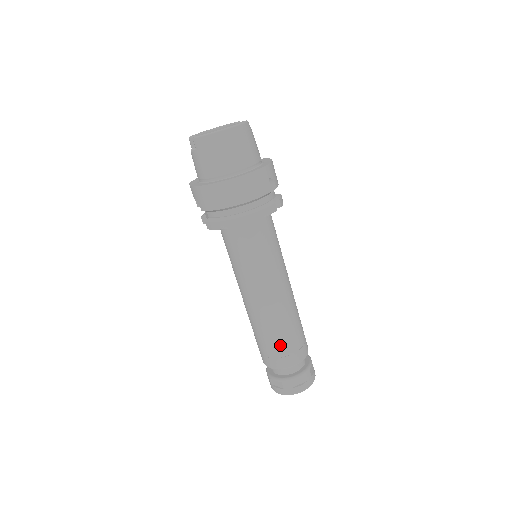
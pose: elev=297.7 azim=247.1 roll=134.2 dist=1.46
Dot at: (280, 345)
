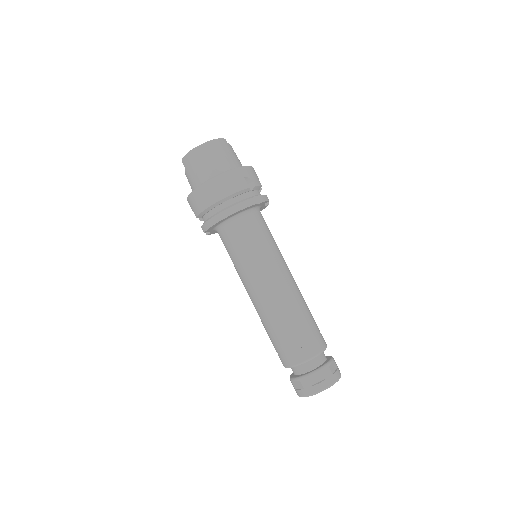
Dot at: (288, 338)
